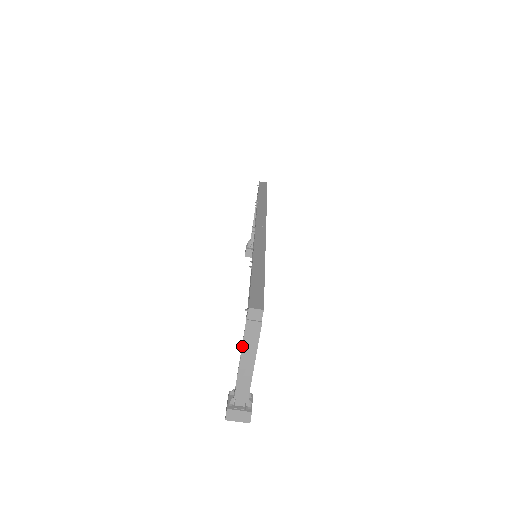
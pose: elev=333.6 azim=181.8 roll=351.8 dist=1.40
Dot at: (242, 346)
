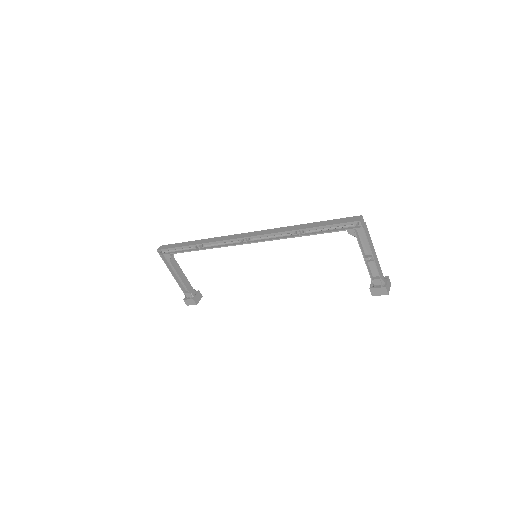
Dot at: (369, 245)
